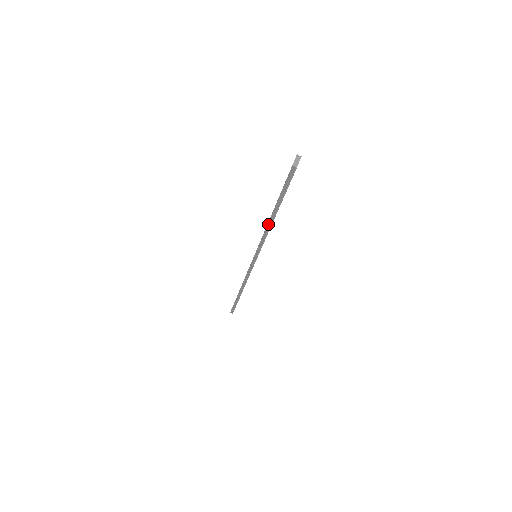
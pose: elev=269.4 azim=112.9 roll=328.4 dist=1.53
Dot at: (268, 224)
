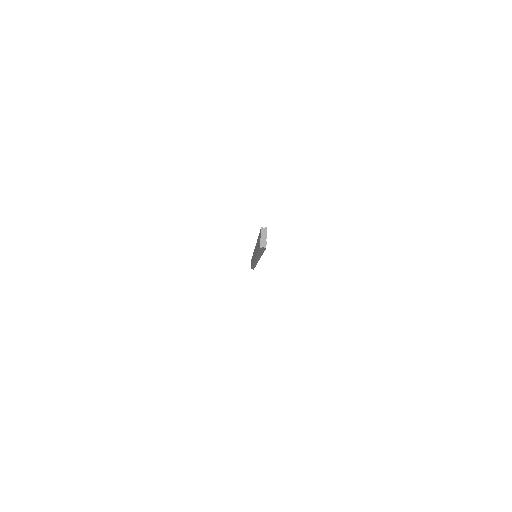
Dot at: (256, 257)
